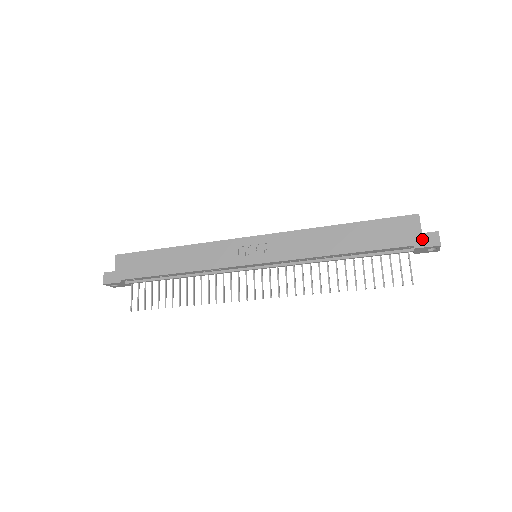
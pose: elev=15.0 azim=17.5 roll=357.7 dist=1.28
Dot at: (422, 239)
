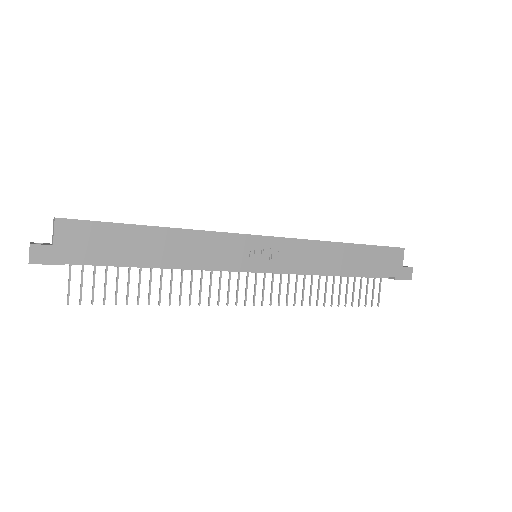
Dot at: (402, 272)
